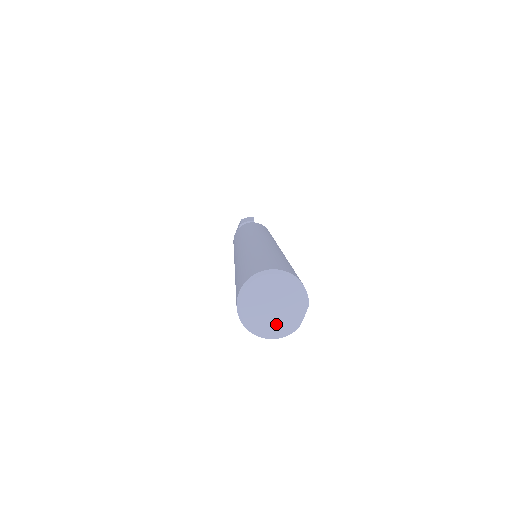
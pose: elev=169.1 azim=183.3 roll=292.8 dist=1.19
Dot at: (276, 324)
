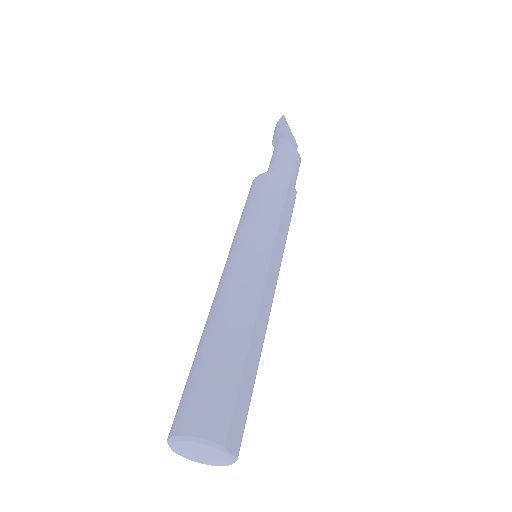
Dot at: (218, 461)
